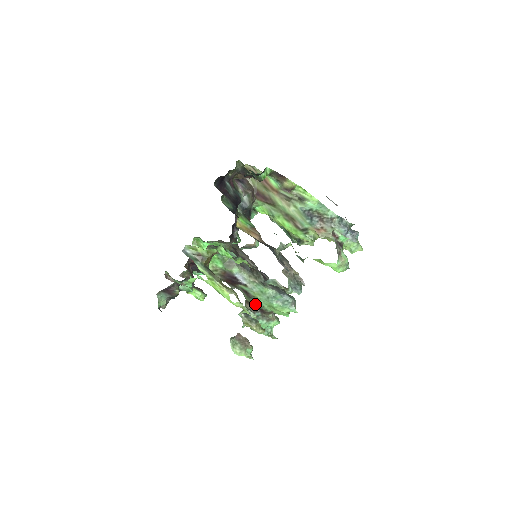
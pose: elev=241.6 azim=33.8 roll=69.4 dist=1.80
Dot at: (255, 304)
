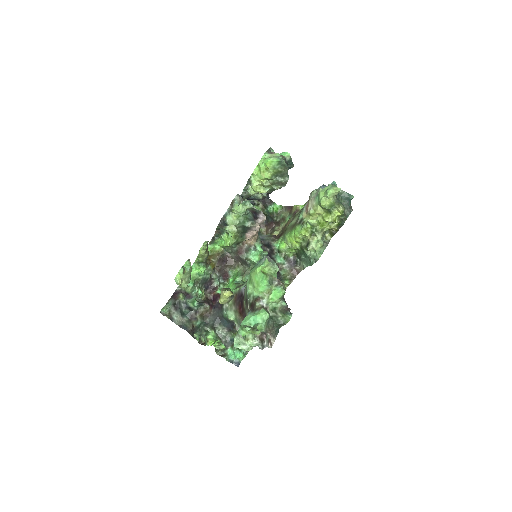
Dot at: (248, 303)
